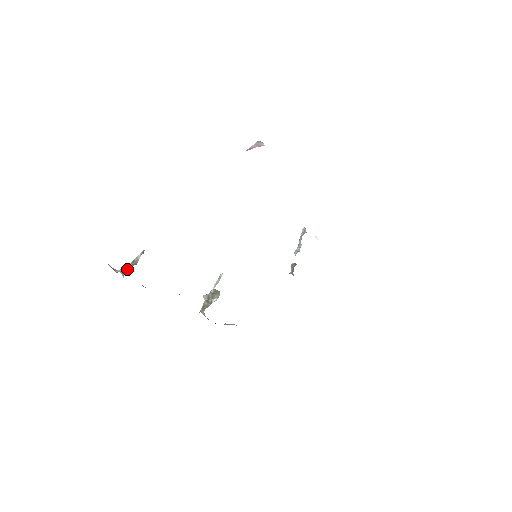
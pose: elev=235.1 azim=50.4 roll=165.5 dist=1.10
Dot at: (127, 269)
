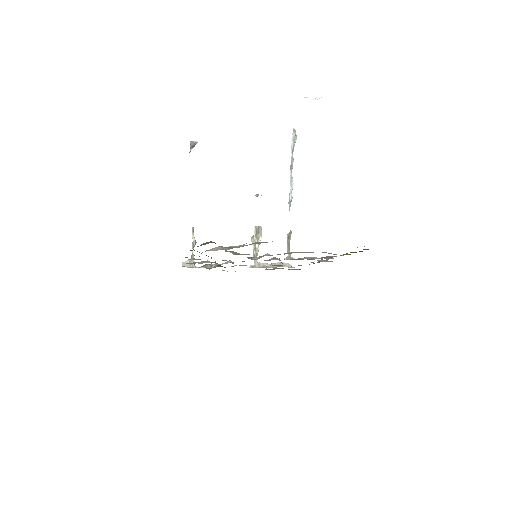
Dot at: (193, 260)
